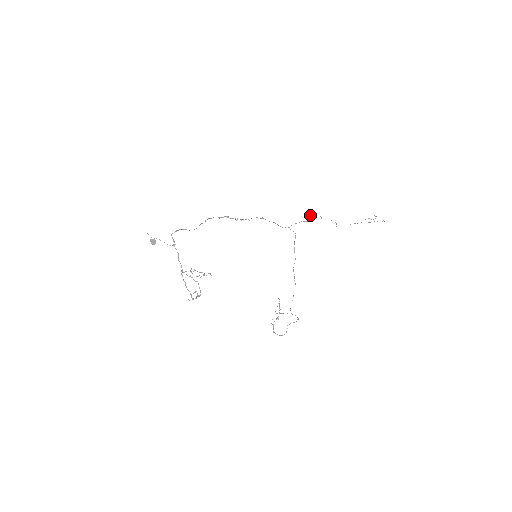
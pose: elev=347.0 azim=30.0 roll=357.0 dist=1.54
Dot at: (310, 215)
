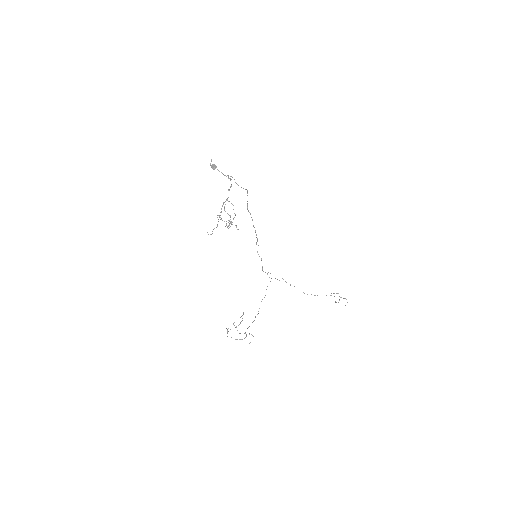
Dot at: occluded
